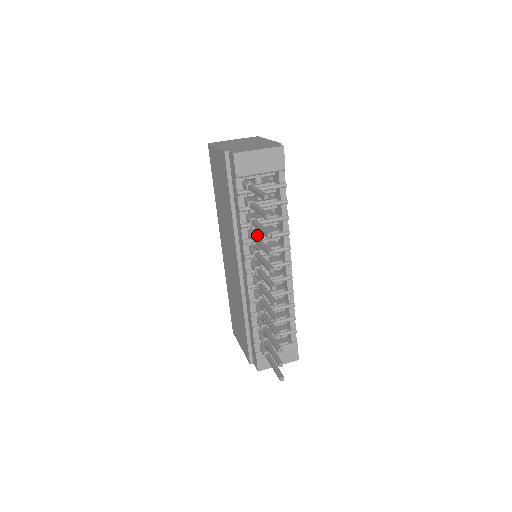
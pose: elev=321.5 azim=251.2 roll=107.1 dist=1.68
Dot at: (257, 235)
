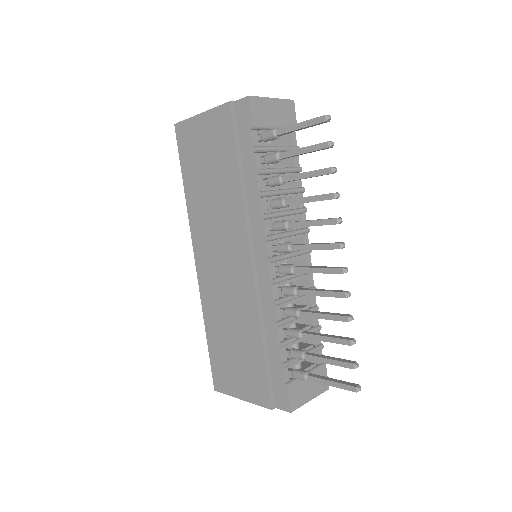
Dot at: occluded
